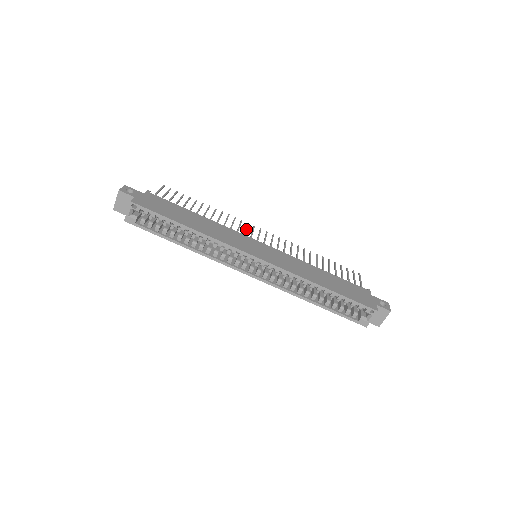
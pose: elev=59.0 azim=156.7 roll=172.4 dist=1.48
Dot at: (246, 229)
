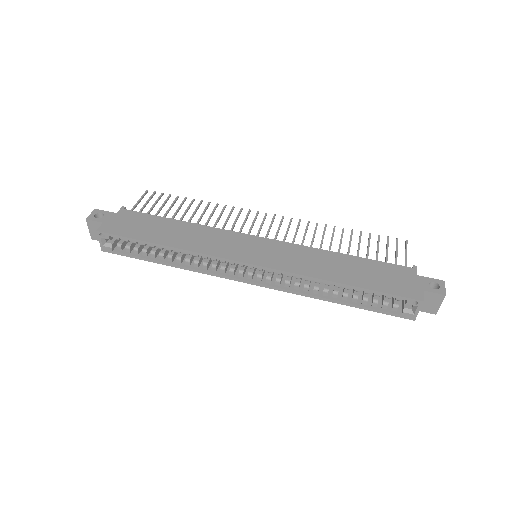
Dot at: (245, 221)
